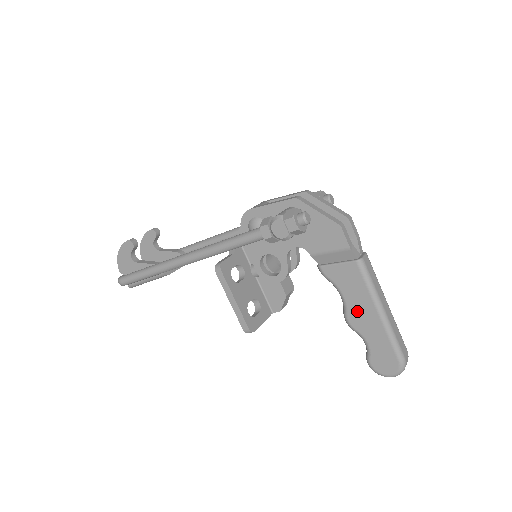
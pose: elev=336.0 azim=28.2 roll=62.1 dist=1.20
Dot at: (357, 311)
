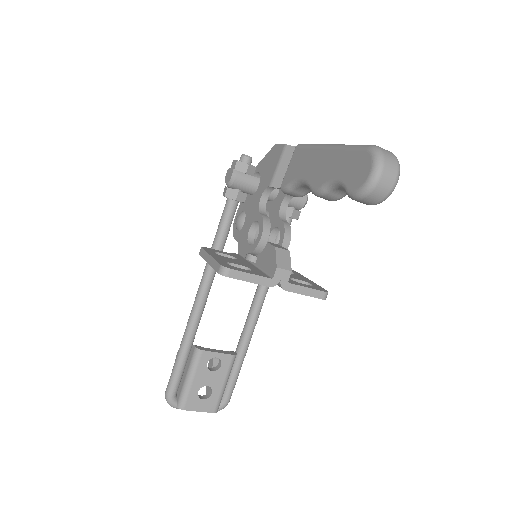
Dot at: (314, 172)
